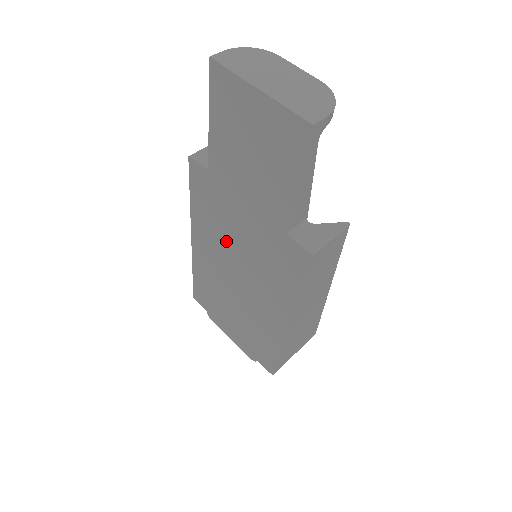
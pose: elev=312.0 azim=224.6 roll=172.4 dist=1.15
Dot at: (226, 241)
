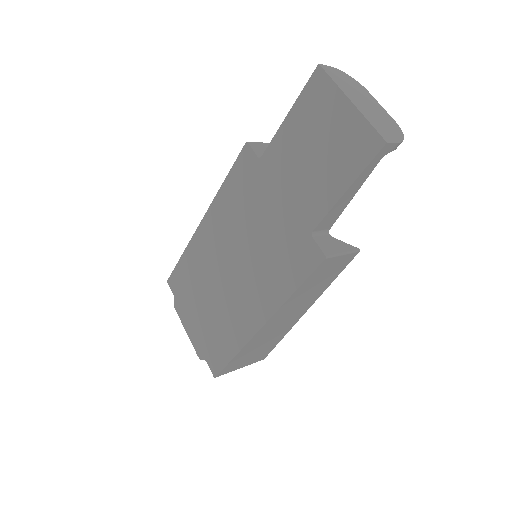
Dot at: (240, 229)
